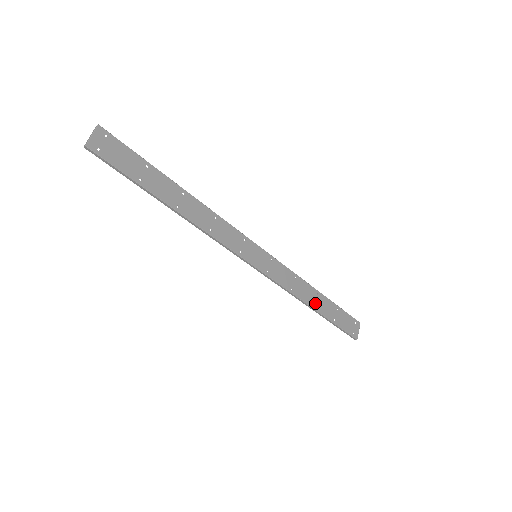
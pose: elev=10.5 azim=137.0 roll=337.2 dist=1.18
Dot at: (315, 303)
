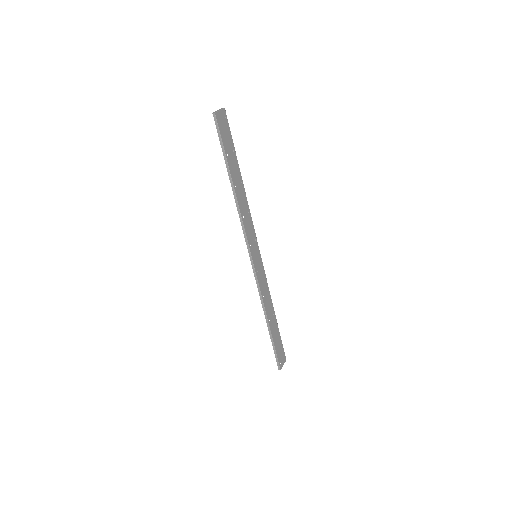
Dot at: (270, 319)
